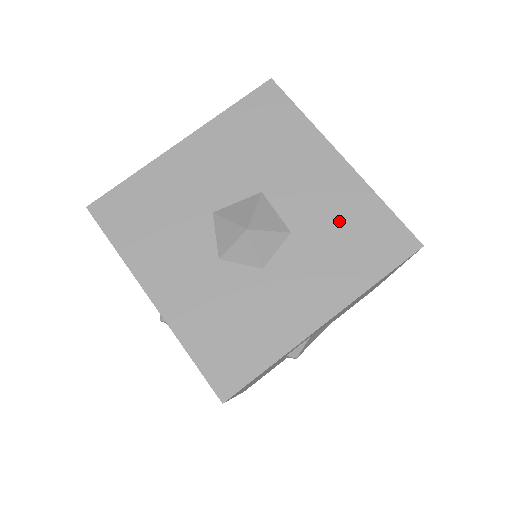
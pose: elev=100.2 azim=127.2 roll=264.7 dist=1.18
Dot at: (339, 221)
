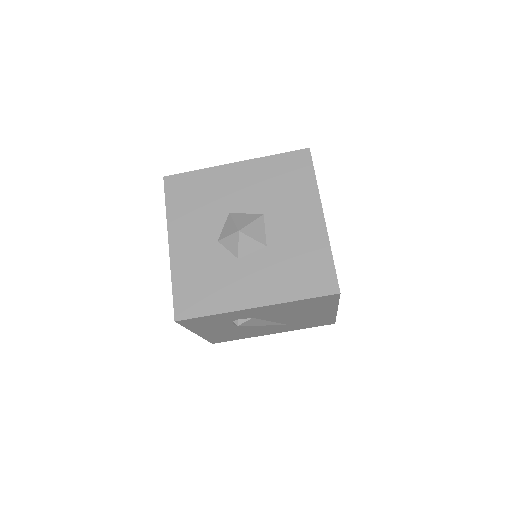
Dot at: (298, 253)
